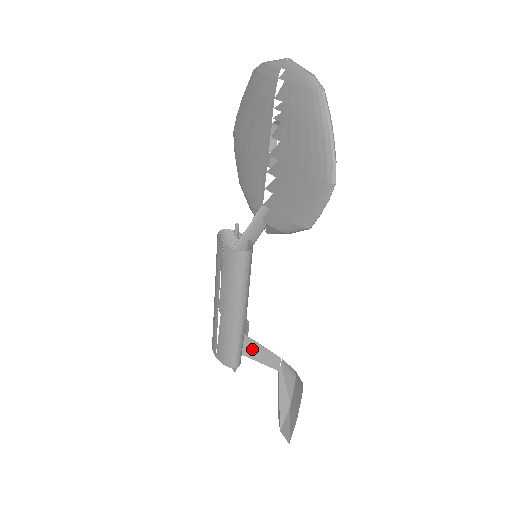
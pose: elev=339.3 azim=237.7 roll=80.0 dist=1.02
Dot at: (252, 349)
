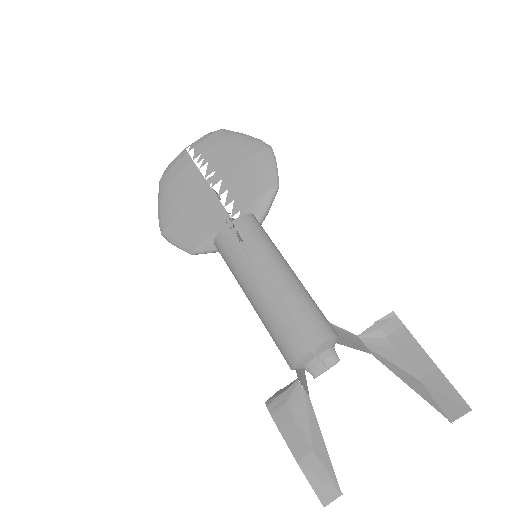
Dot at: occluded
